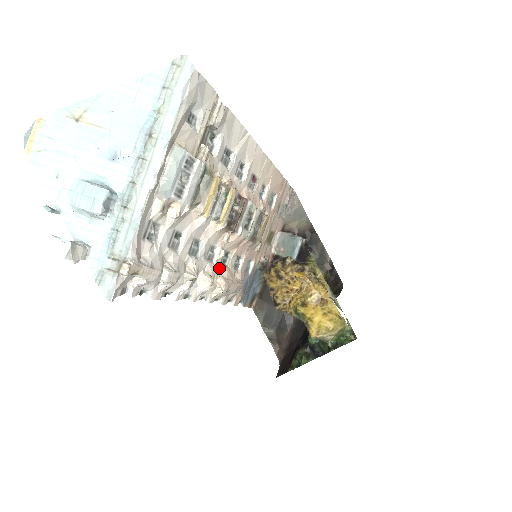
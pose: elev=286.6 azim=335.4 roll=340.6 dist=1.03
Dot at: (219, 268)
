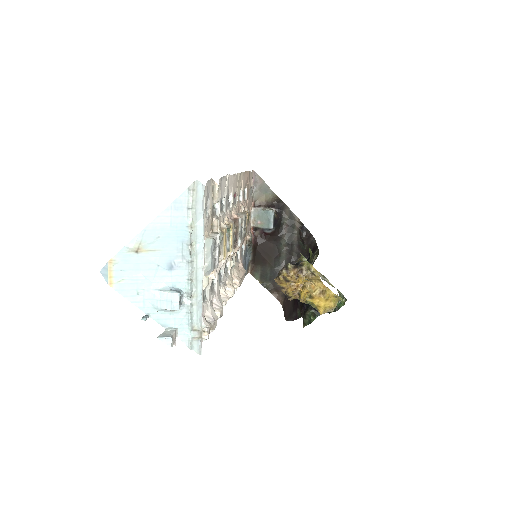
Dot at: (231, 273)
